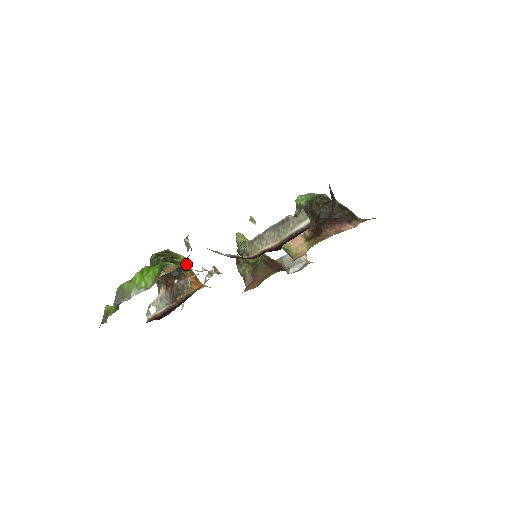
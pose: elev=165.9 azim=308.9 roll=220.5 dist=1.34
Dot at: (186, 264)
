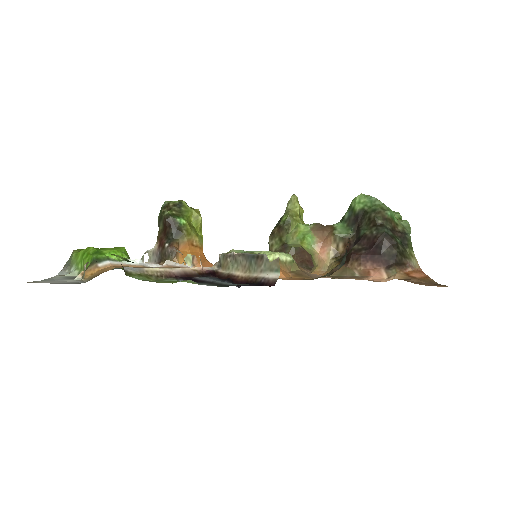
Dot at: (189, 228)
